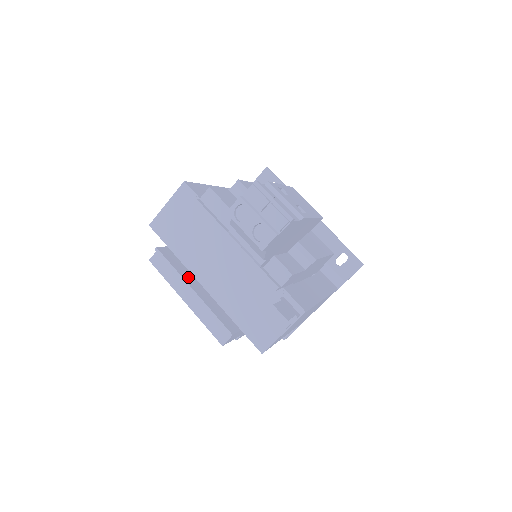
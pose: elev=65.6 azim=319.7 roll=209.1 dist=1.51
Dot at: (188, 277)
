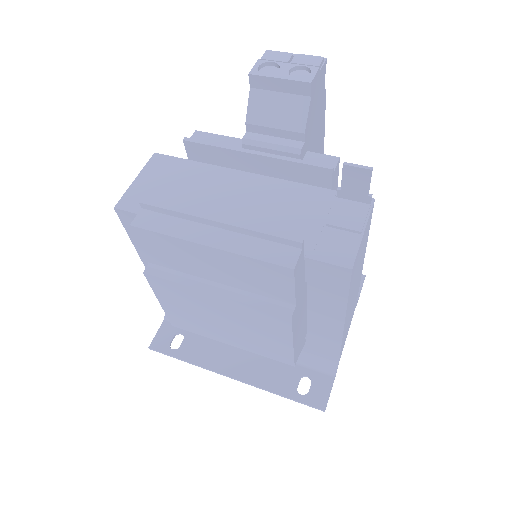
Dot at: (199, 221)
